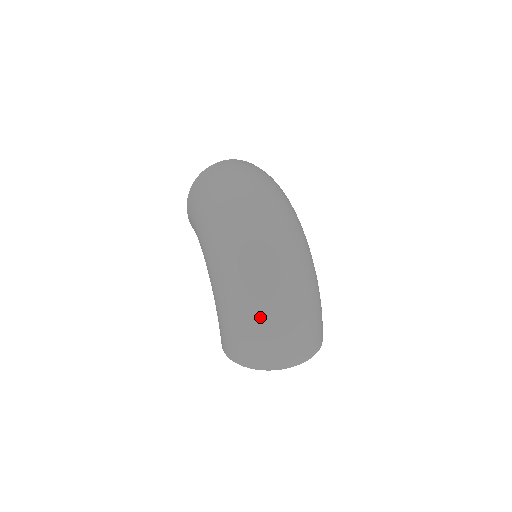
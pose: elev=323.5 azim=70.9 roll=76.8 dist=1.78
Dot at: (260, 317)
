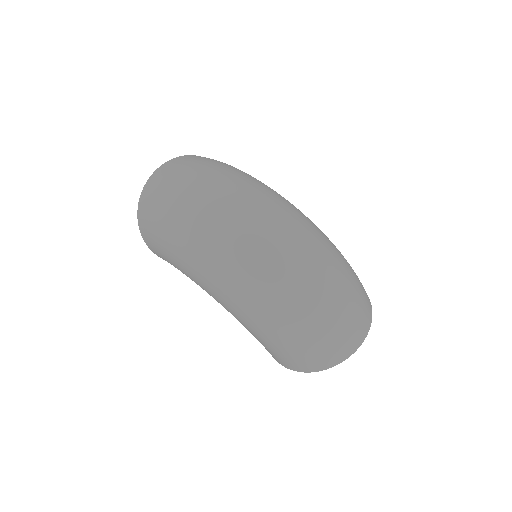
Dot at: (311, 325)
